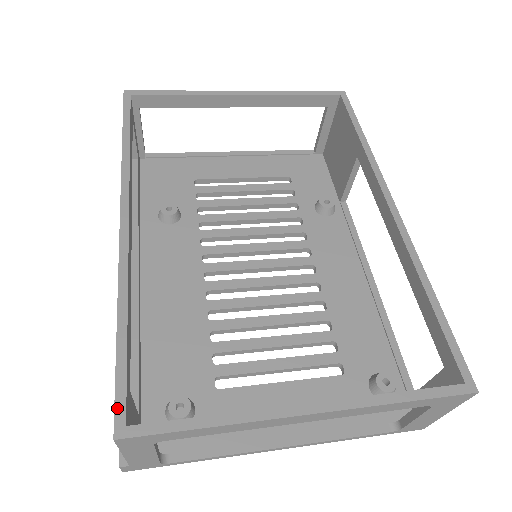
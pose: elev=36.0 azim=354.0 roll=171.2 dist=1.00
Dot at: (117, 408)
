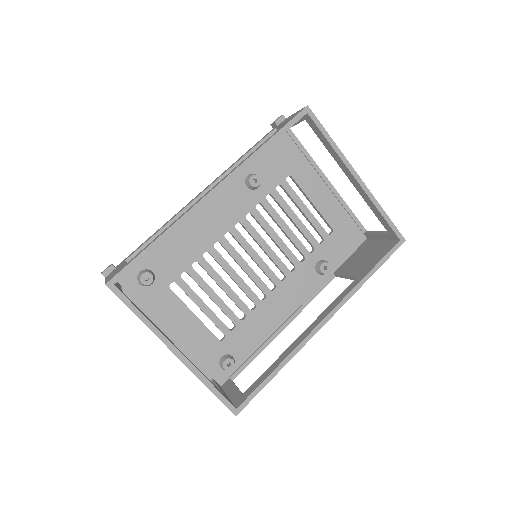
Dot at: (118, 275)
